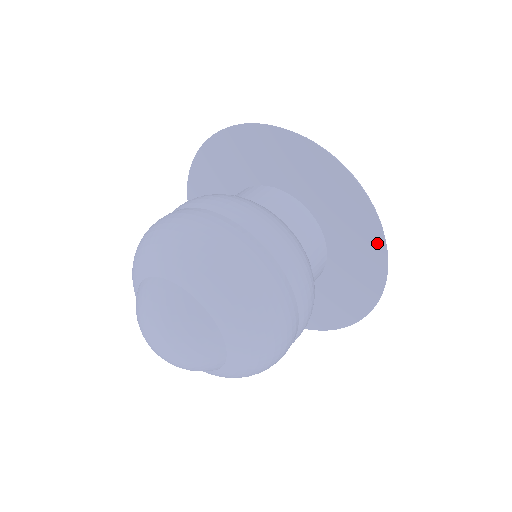
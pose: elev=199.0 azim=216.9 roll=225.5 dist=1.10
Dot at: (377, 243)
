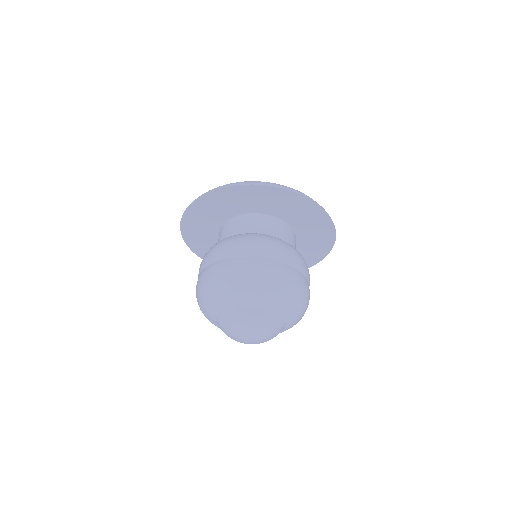
Dot at: (313, 207)
